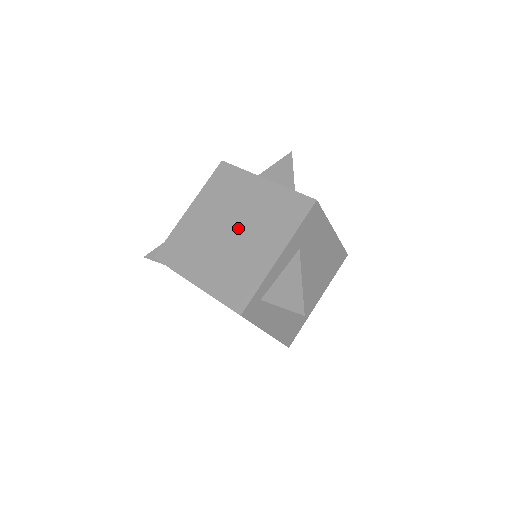
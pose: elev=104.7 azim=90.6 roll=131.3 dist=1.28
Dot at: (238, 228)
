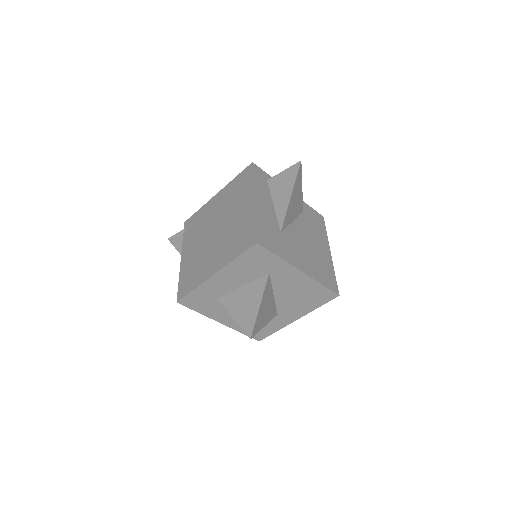
Dot at: occluded
